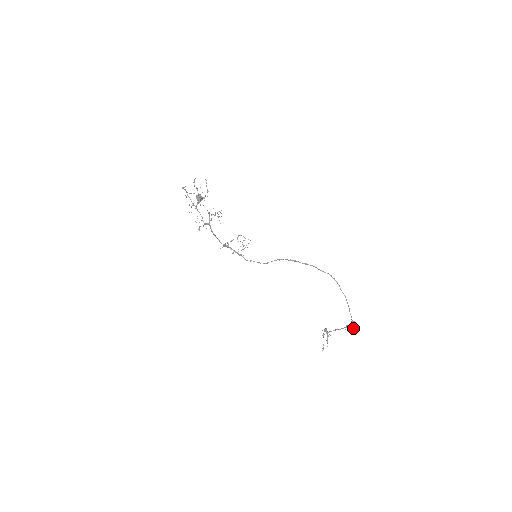
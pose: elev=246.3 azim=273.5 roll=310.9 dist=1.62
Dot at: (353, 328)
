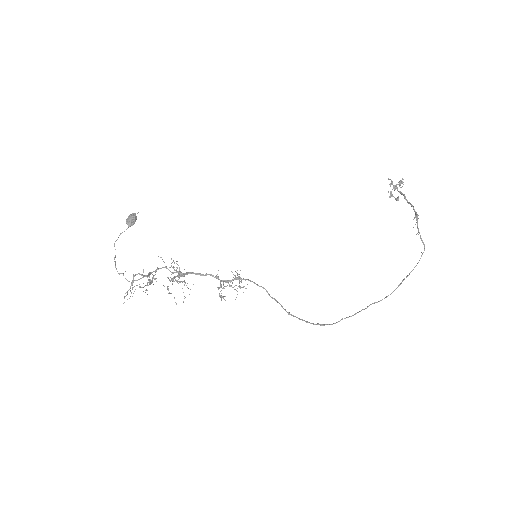
Dot at: occluded
